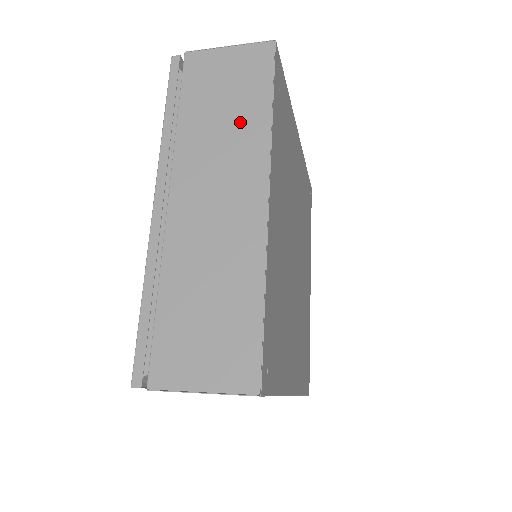
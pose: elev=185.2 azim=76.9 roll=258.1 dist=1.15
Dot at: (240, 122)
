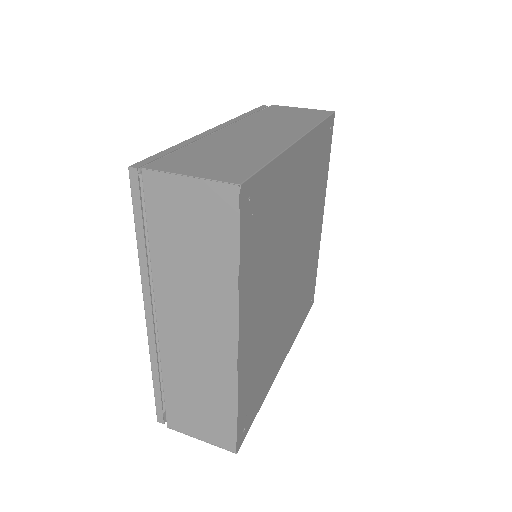
Dot at: (209, 271)
